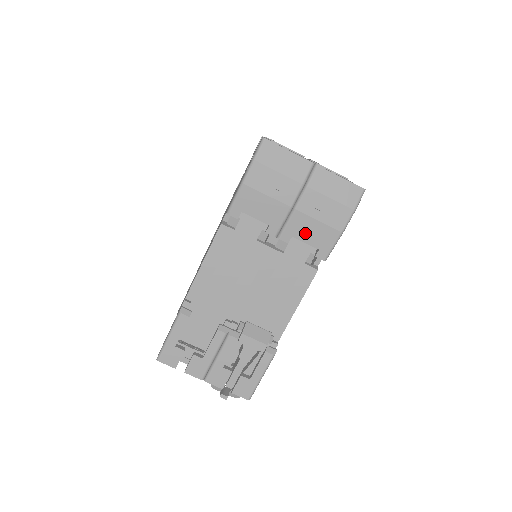
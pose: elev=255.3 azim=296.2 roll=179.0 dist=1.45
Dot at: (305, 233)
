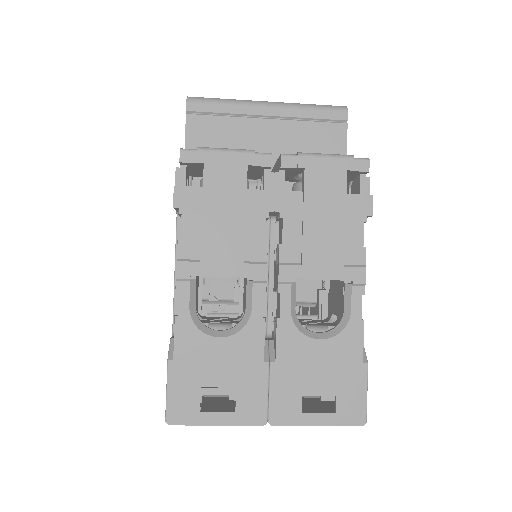
Dot at: occluded
